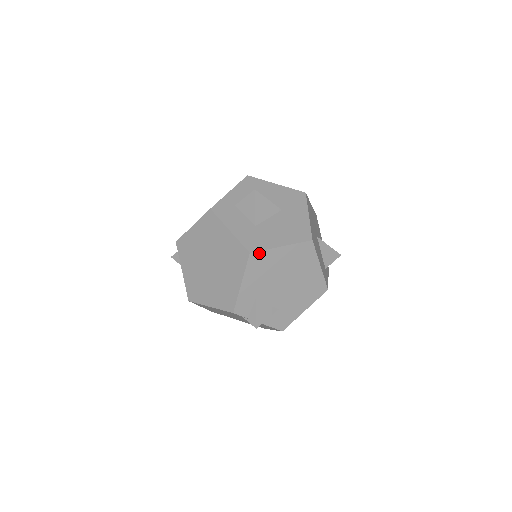
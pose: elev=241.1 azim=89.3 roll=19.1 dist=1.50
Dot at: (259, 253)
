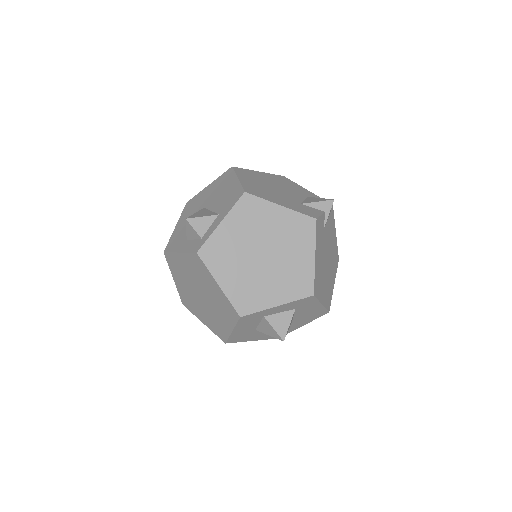
Dot at: (233, 341)
